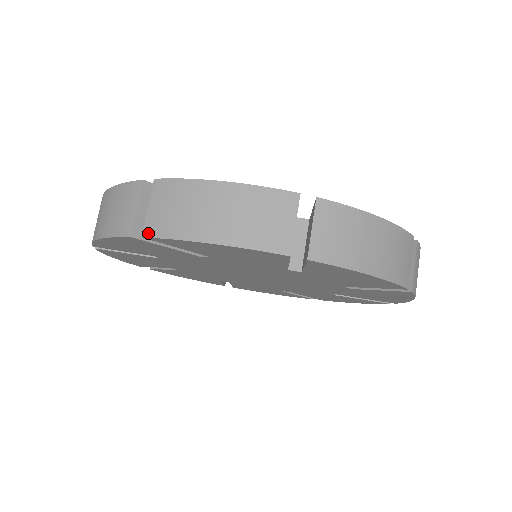
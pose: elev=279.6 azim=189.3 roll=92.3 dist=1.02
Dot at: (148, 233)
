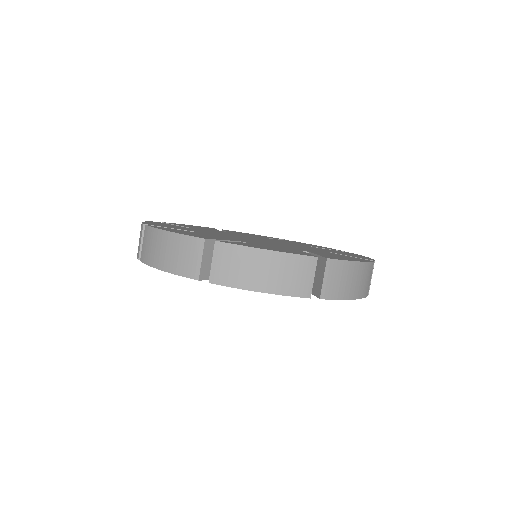
Dot at: (325, 296)
